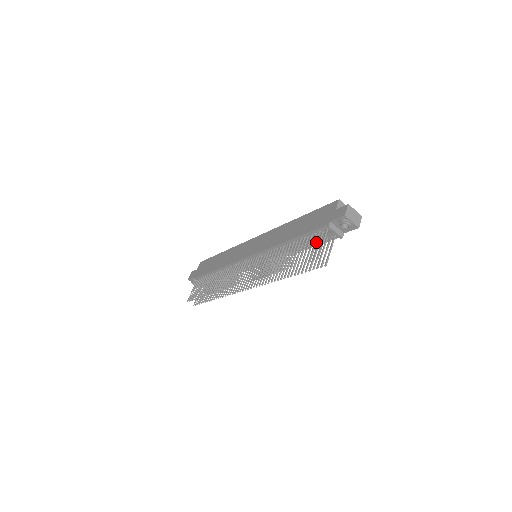
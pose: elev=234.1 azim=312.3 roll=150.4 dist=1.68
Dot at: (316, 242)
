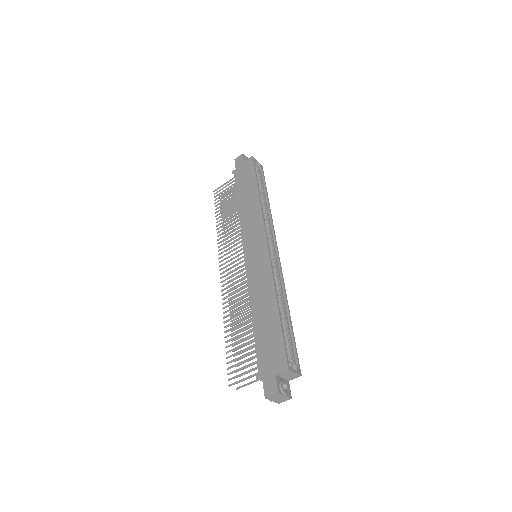
Dot at: (248, 366)
